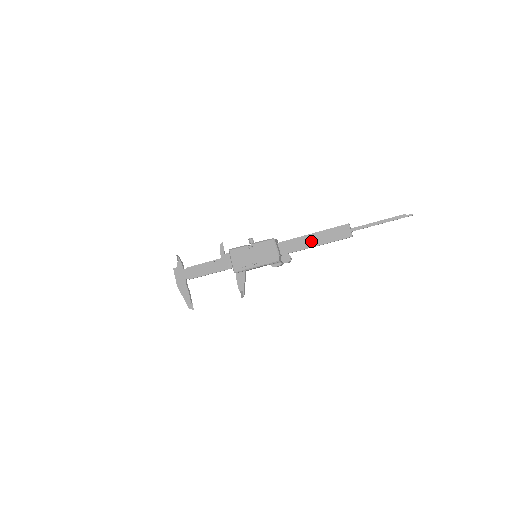
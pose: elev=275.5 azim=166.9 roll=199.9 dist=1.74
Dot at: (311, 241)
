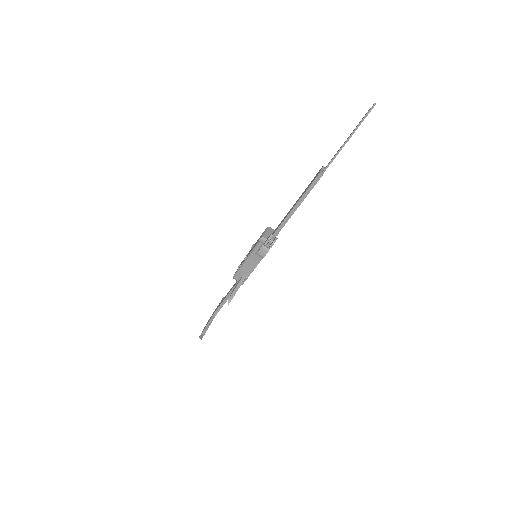
Dot at: occluded
